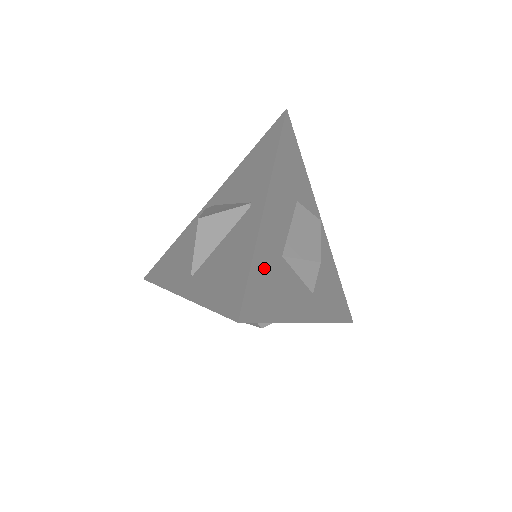
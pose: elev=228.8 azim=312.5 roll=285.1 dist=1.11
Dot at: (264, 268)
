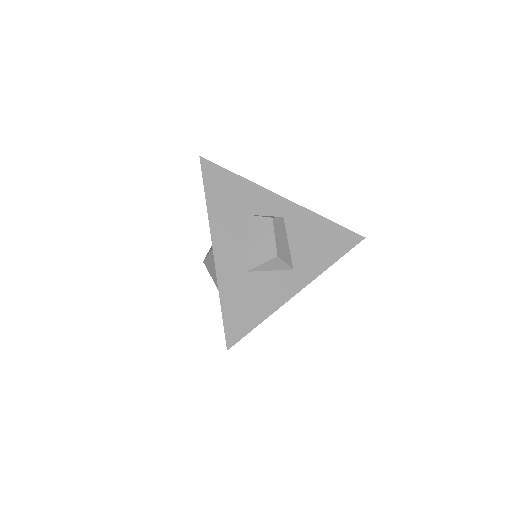
Dot at: occluded
